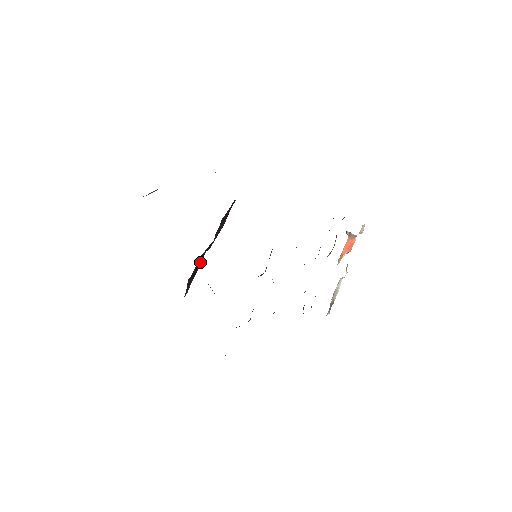
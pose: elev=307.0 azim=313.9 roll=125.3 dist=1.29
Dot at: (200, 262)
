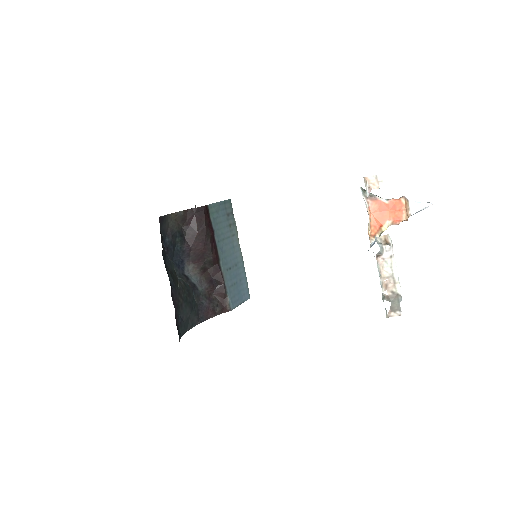
Dot at: (219, 276)
